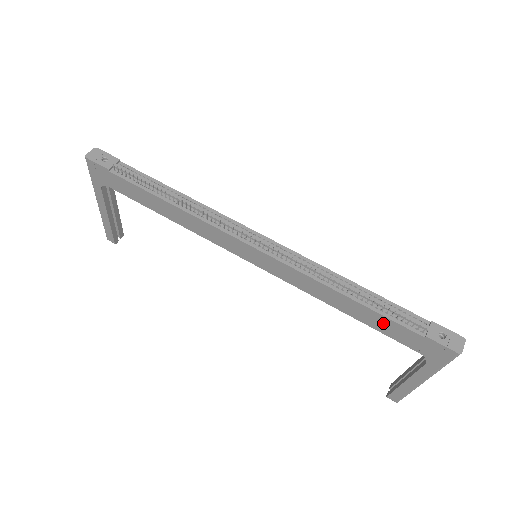
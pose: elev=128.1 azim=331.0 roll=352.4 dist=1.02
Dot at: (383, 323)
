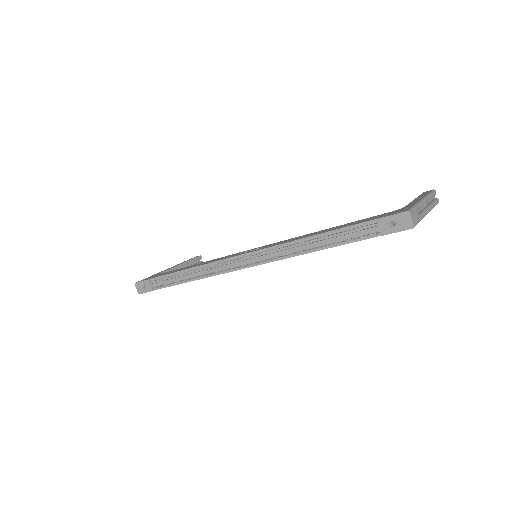
Dot at: occluded
